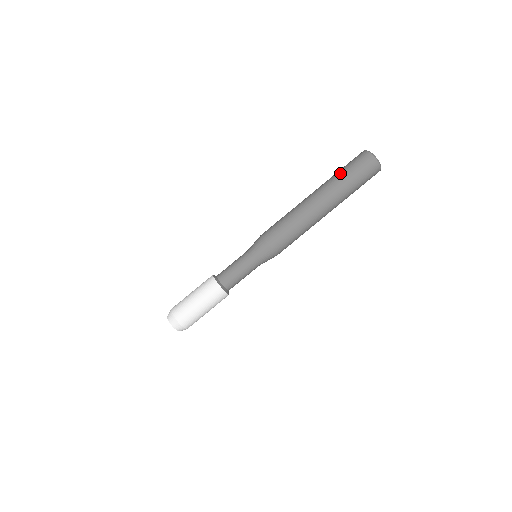
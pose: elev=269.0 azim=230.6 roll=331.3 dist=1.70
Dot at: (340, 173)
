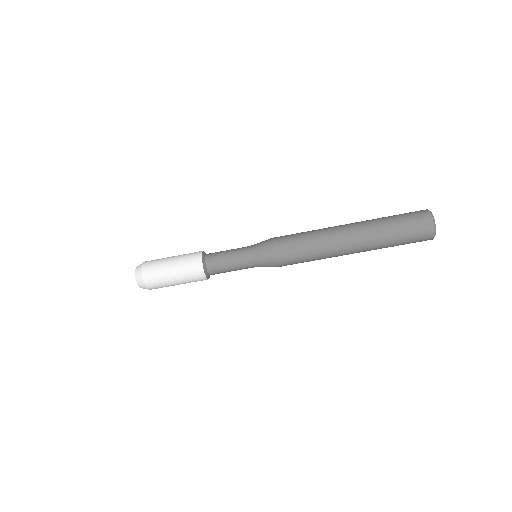
Dot at: (392, 230)
